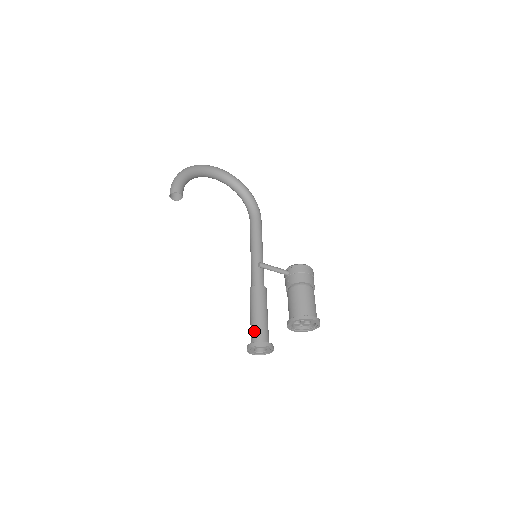
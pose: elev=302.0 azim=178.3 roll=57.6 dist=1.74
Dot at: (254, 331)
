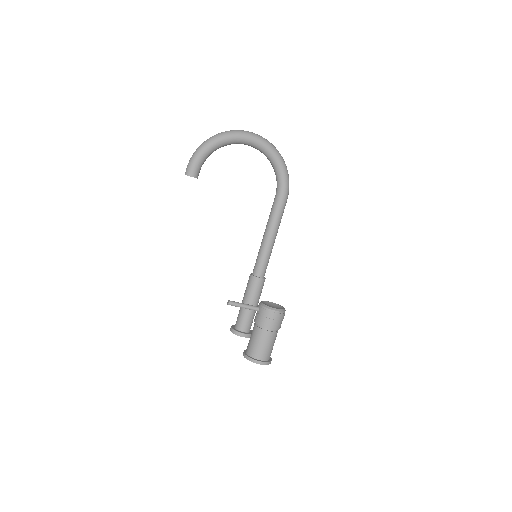
Dot at: (239, 318)
